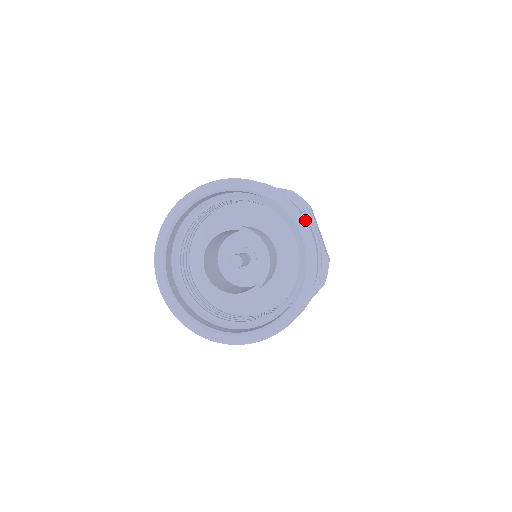
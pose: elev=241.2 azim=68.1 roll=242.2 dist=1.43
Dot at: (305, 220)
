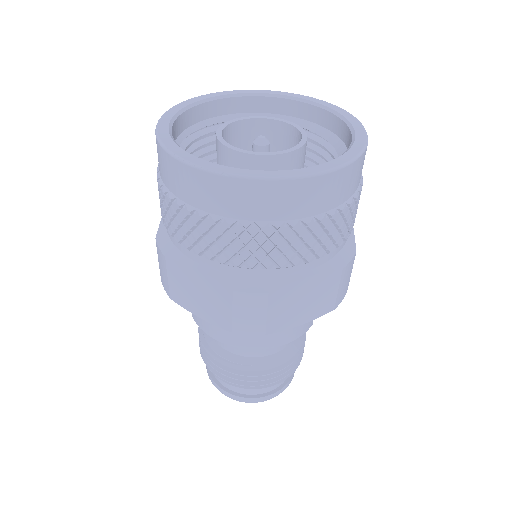
Dot at: (362, 125)
